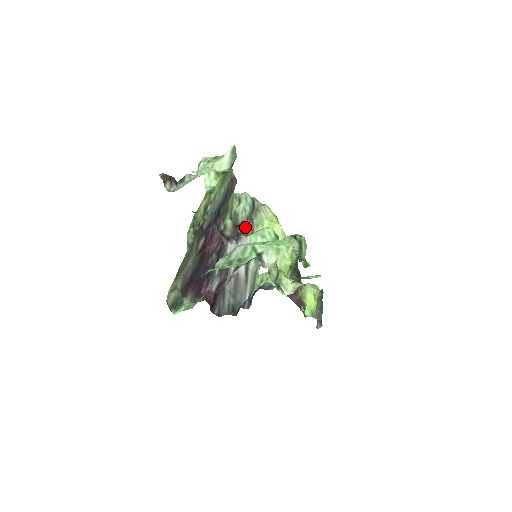
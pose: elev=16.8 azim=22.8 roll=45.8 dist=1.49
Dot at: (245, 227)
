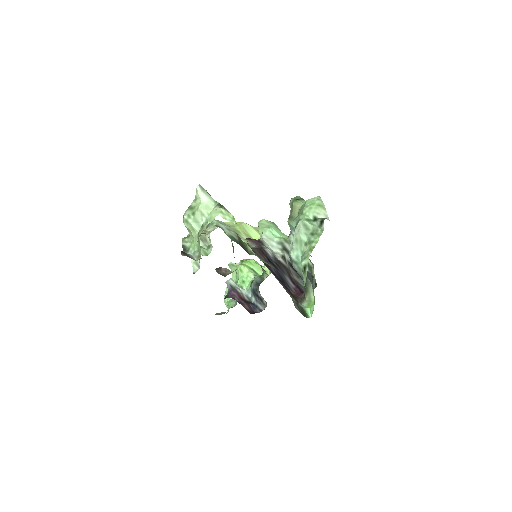
Dot at: (241, 240)
